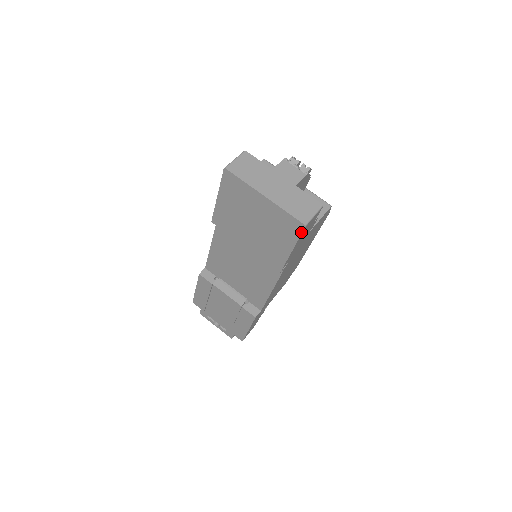
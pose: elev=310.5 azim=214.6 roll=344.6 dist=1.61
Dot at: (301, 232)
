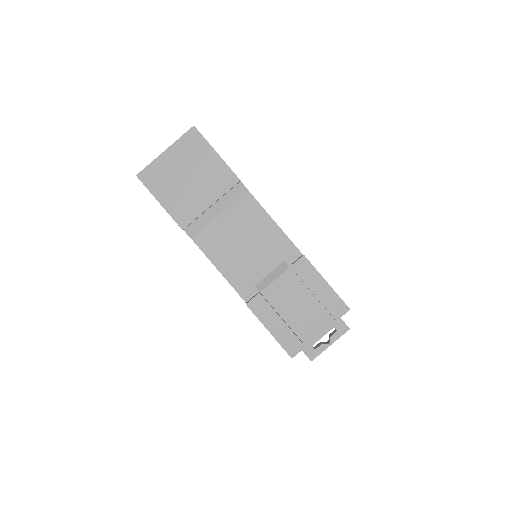
Dot at: (199, 133)
